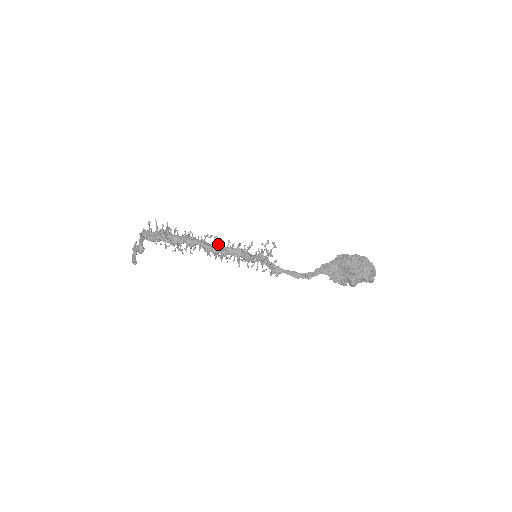
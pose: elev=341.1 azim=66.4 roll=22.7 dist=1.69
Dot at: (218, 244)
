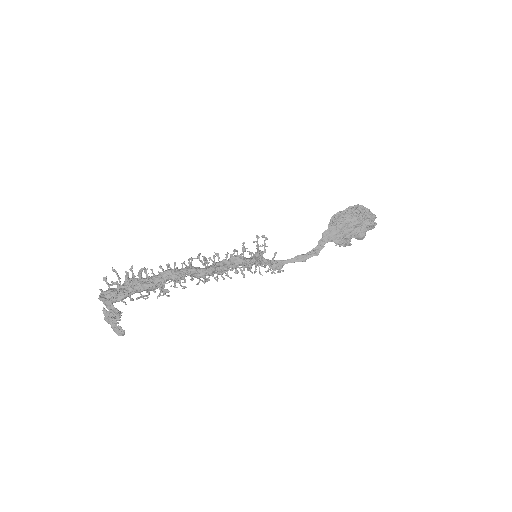
Dot at: (208, 263)
